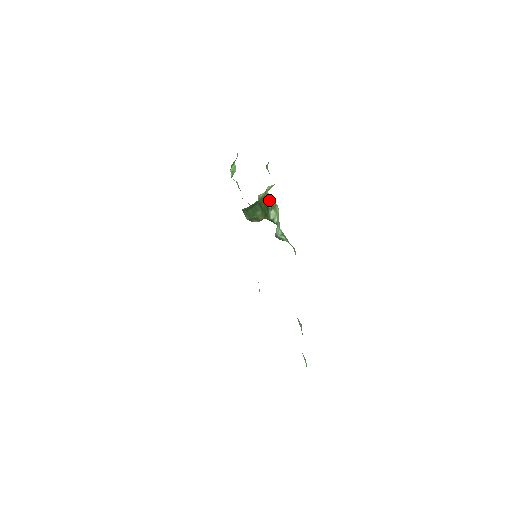
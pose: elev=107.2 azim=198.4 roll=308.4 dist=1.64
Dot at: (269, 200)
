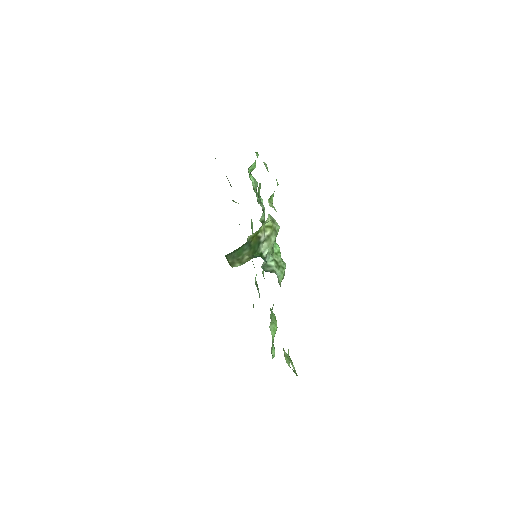
Dot at: (266, 229)
